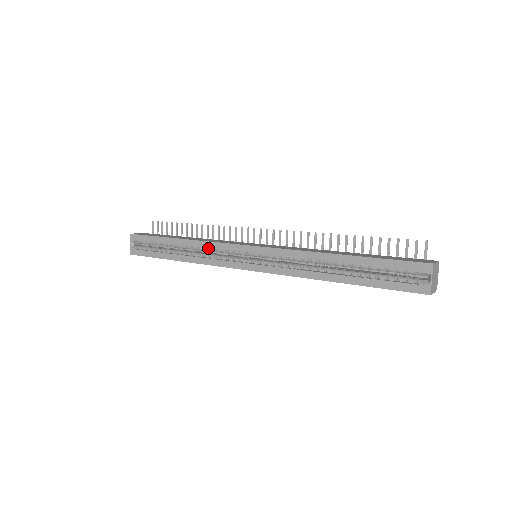
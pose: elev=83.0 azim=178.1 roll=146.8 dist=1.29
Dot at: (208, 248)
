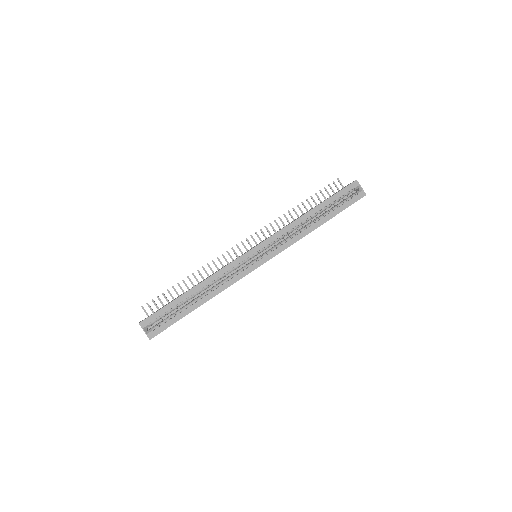
Dot at: (221, 276)
